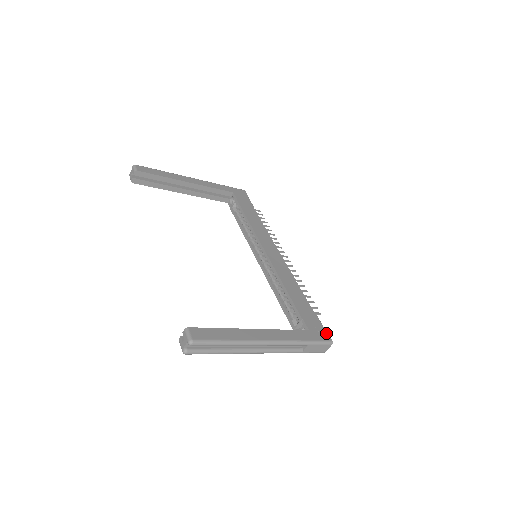
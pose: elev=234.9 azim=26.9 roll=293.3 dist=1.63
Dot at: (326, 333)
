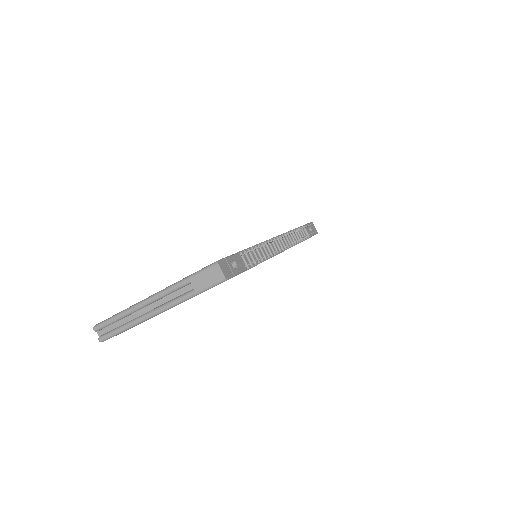
Dot at: (221, 259)
